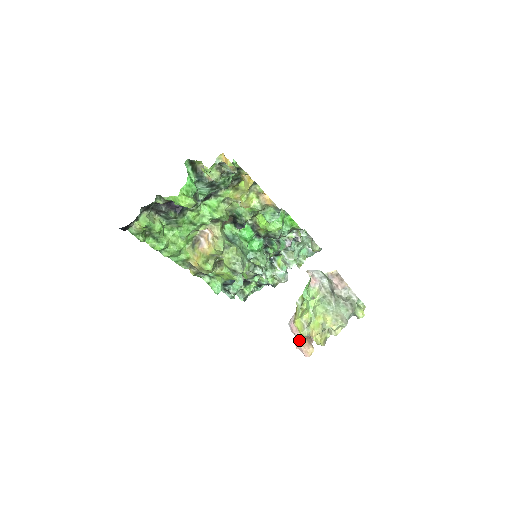
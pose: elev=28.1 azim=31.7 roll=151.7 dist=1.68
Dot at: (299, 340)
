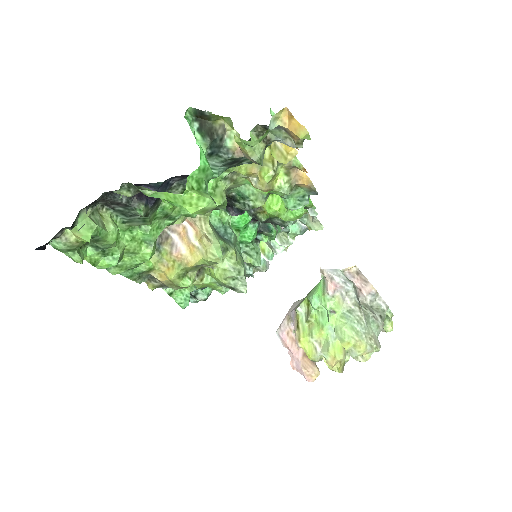
Dot at: (297, 359)
